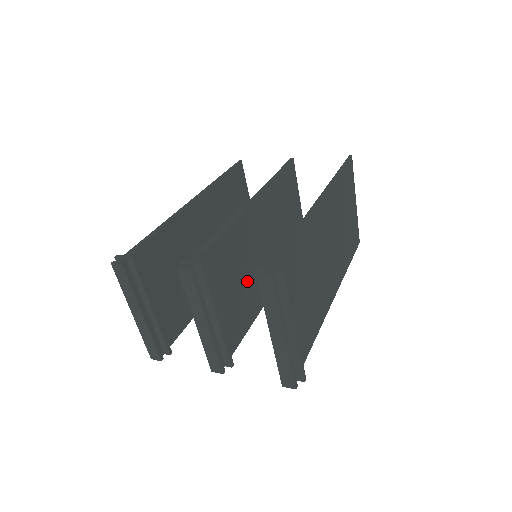
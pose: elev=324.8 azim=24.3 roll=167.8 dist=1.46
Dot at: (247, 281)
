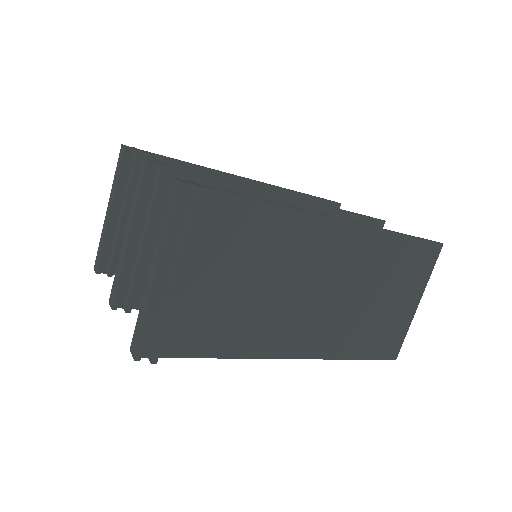
Dot at: occluded
